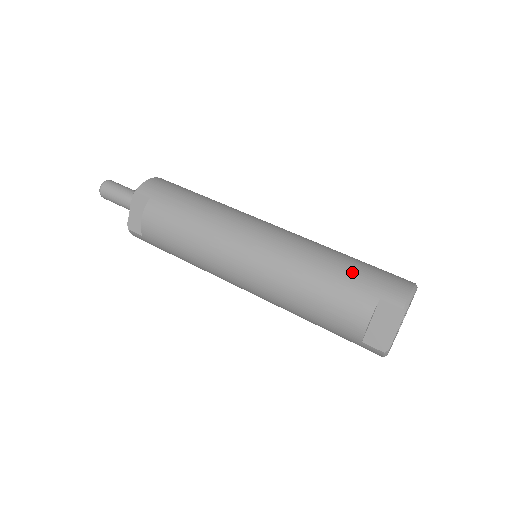
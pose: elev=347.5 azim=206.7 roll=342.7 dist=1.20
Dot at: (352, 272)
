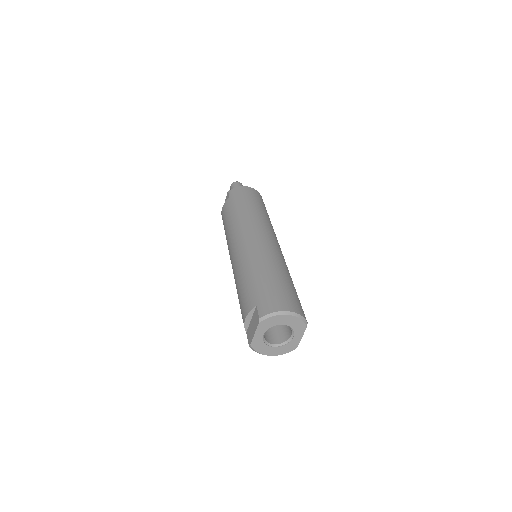
Dot at: (262, 283)
